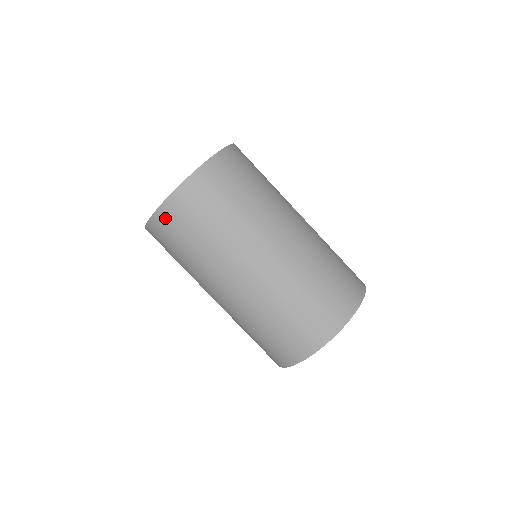
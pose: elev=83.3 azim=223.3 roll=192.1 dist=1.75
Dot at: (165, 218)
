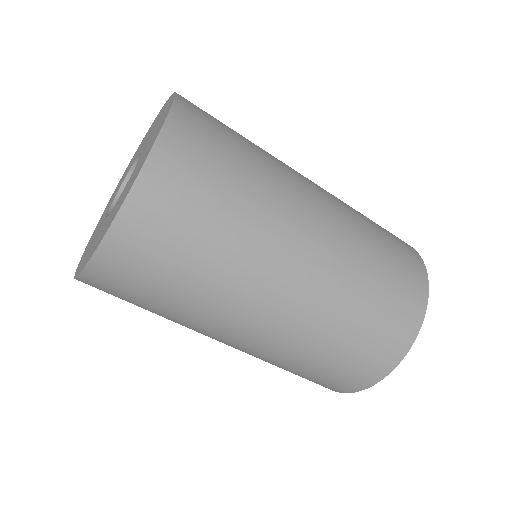
Dot at: (144, 213)
